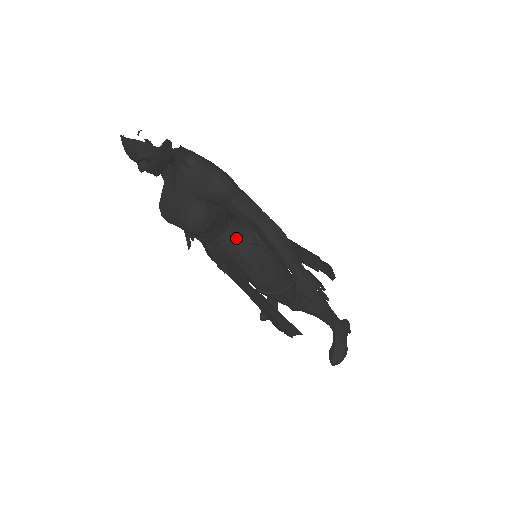
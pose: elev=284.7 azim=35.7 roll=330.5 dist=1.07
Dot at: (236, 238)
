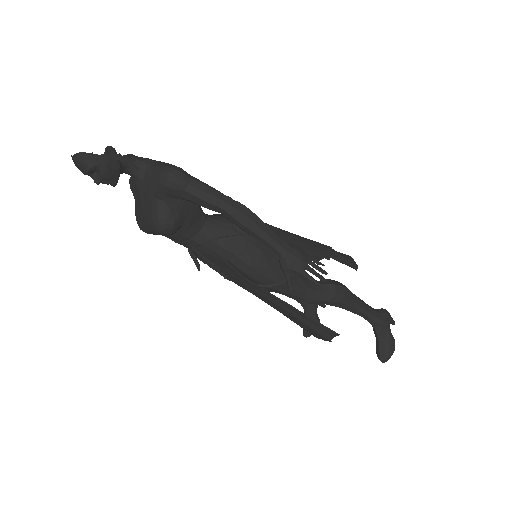
Dot at: (214, 233)
